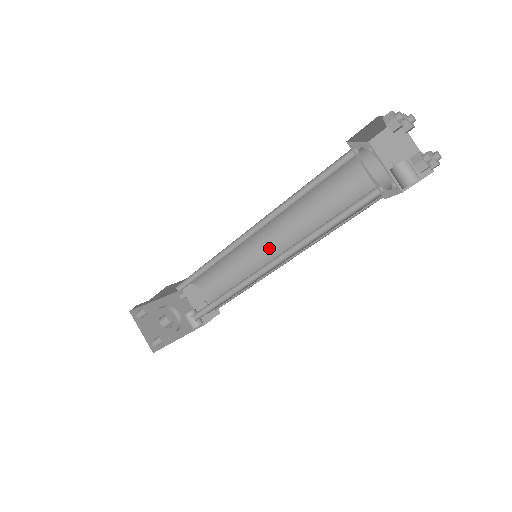
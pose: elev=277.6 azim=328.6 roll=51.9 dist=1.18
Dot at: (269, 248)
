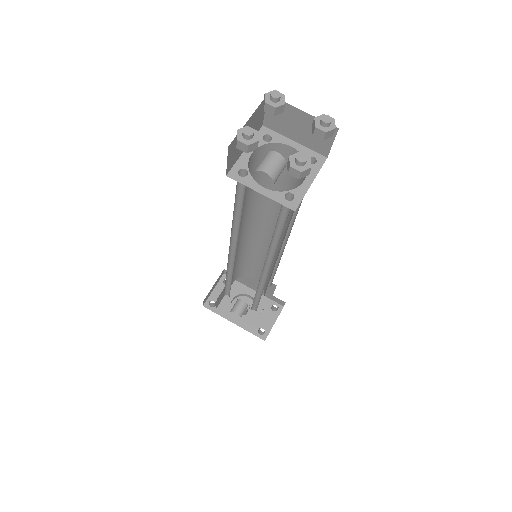
Dot at: occluded
